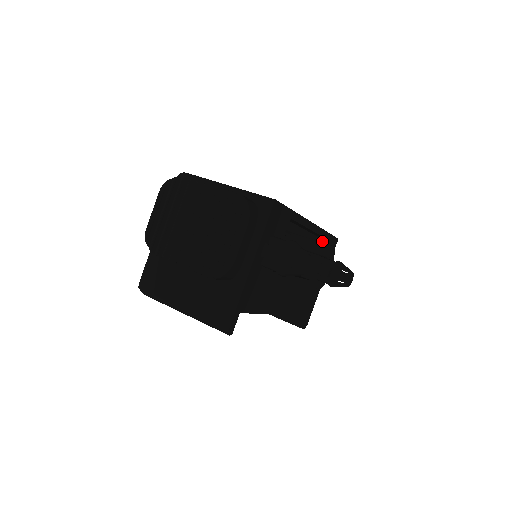
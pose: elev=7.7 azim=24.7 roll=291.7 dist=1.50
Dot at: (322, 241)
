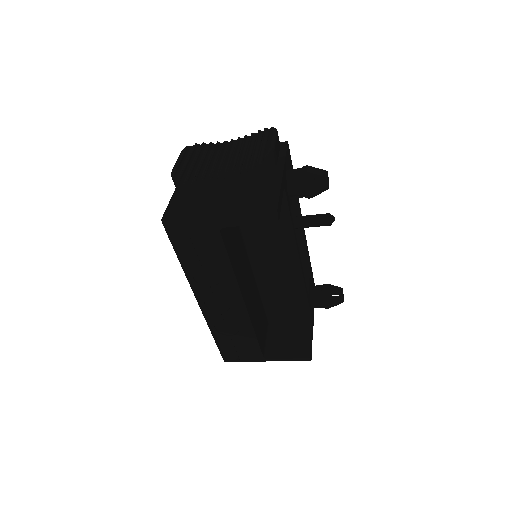
Dot at: (306, 268)
